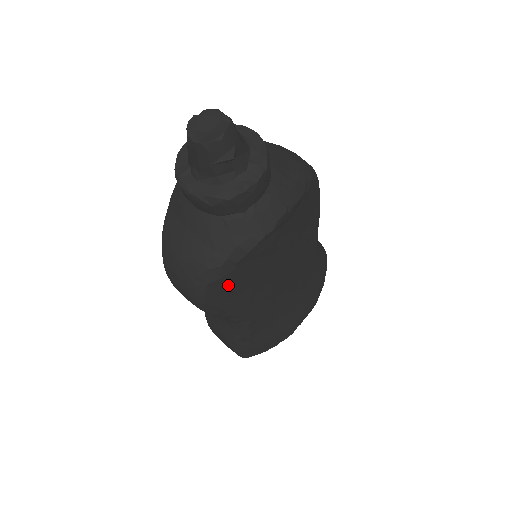
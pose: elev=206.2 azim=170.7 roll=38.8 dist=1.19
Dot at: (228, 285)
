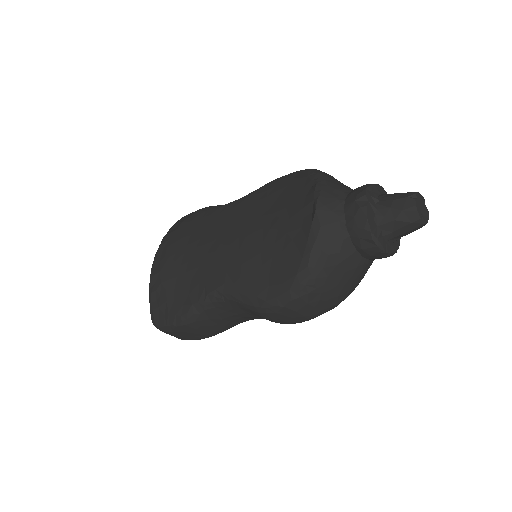
Dot at: occluded
